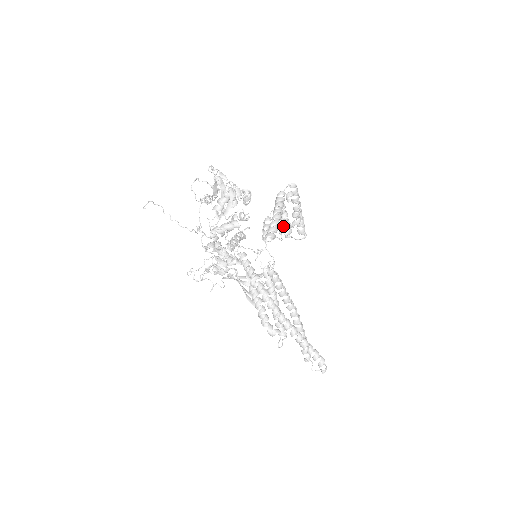
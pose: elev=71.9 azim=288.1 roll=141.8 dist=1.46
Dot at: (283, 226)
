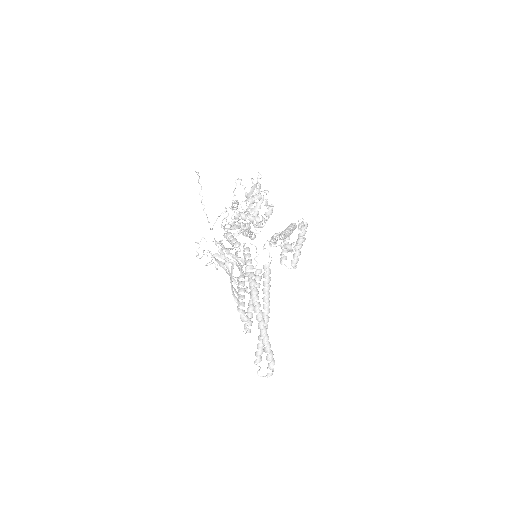
Dot at: (285, 248)
